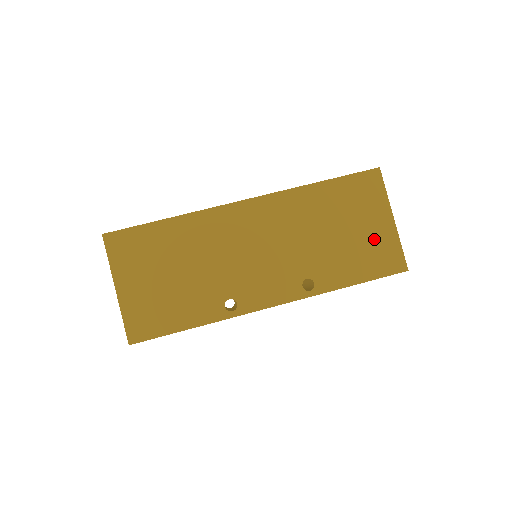
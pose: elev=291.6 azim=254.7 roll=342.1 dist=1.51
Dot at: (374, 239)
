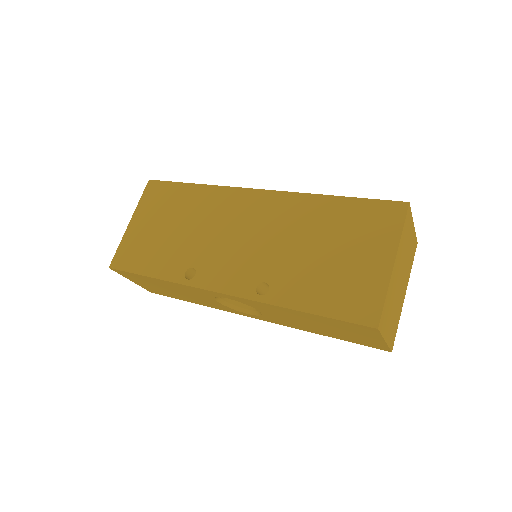
Dot at: (357, 274)
